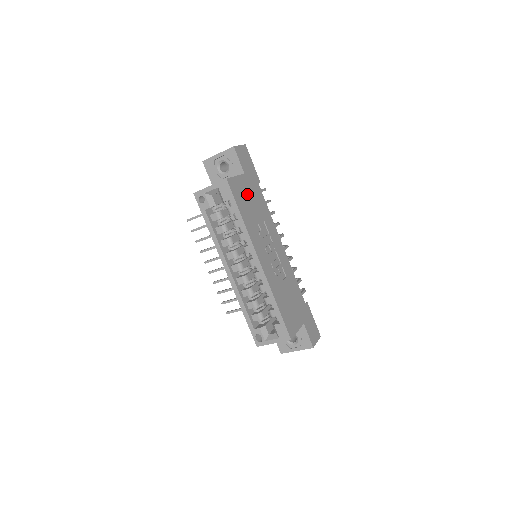
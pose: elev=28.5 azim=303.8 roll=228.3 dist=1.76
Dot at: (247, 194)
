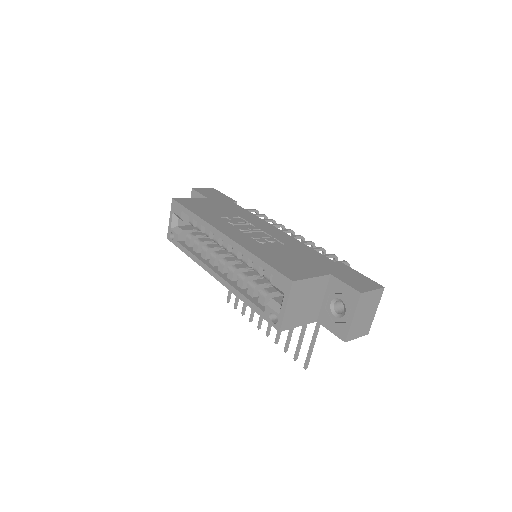
Dot at: (209, 205)
